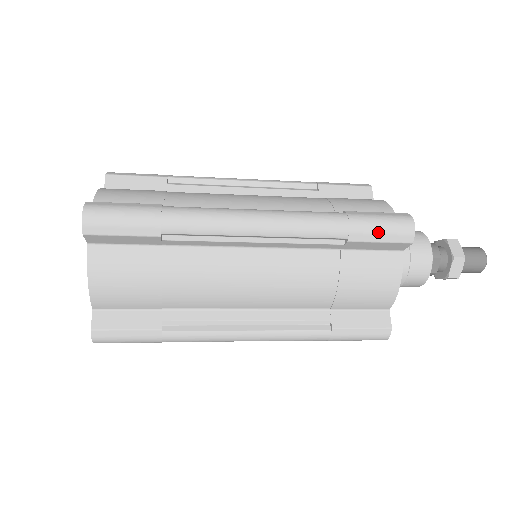
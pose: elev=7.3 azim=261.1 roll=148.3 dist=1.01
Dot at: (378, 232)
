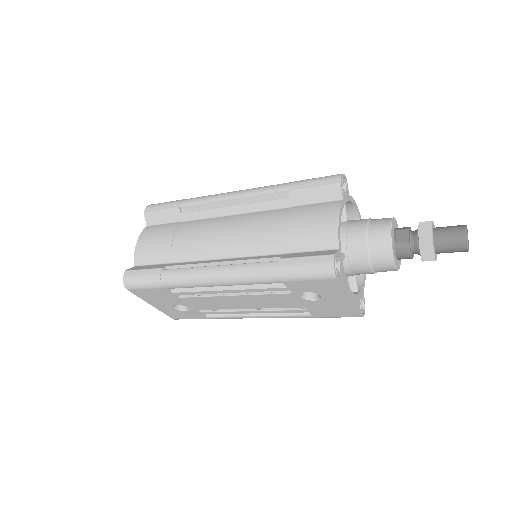
Dot at: (312, 181)
